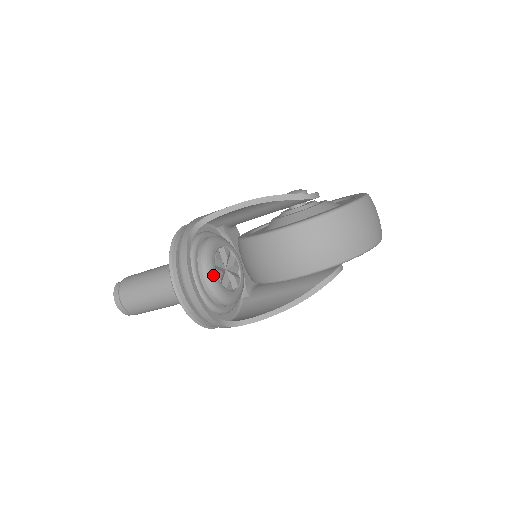
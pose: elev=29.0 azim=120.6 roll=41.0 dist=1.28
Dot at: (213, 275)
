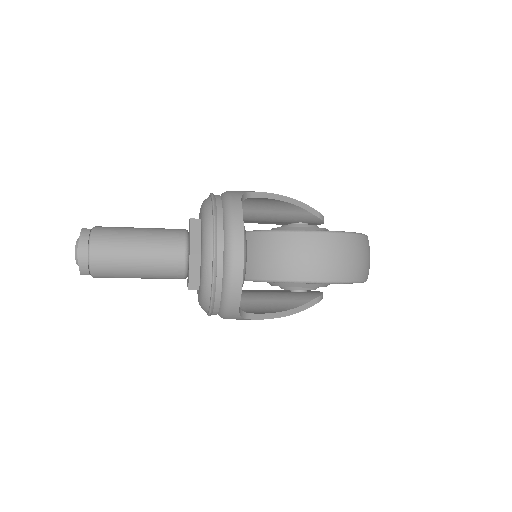
Dot at: (246, 252)
